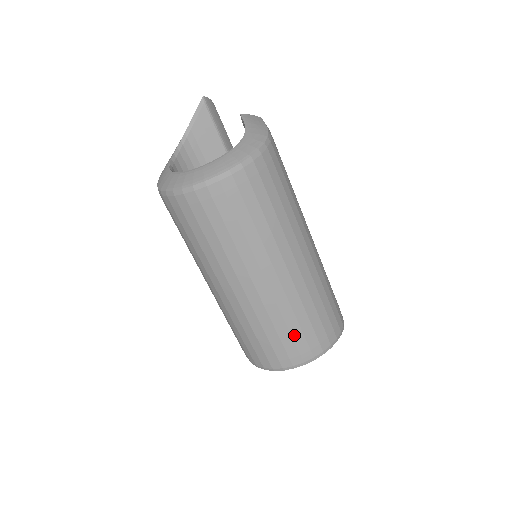
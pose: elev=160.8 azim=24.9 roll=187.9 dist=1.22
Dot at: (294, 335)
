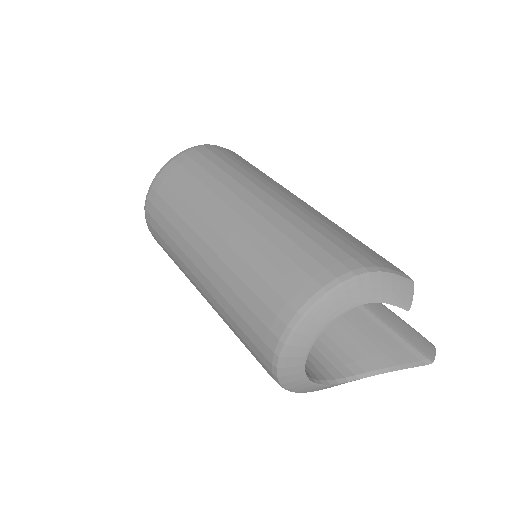
Dot at: (257, 291)
